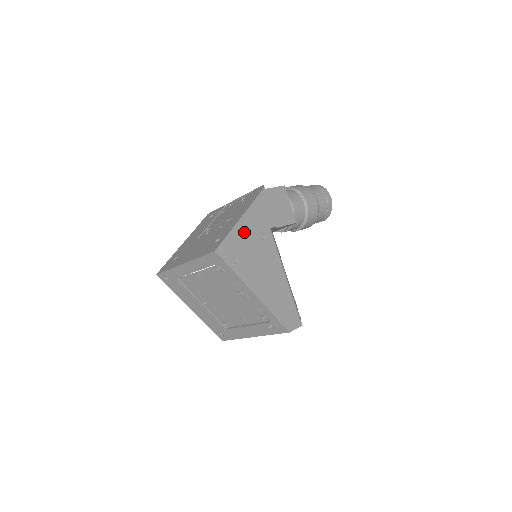
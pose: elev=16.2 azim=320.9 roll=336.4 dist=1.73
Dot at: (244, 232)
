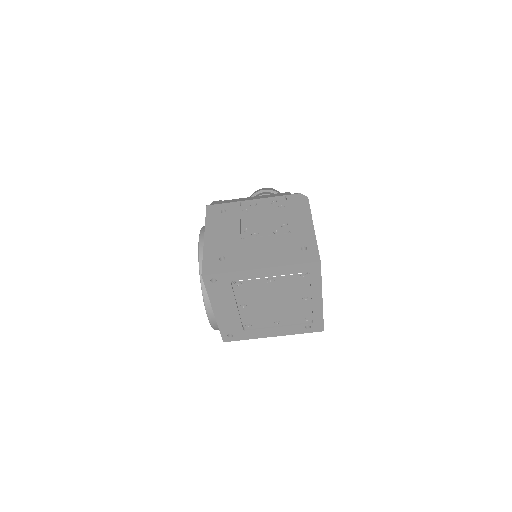
Dot at: occluded
